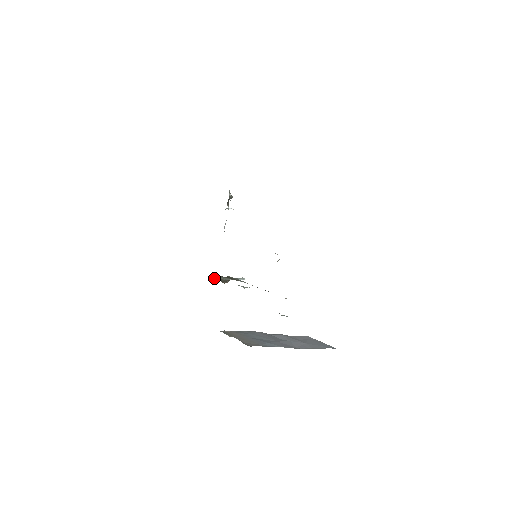
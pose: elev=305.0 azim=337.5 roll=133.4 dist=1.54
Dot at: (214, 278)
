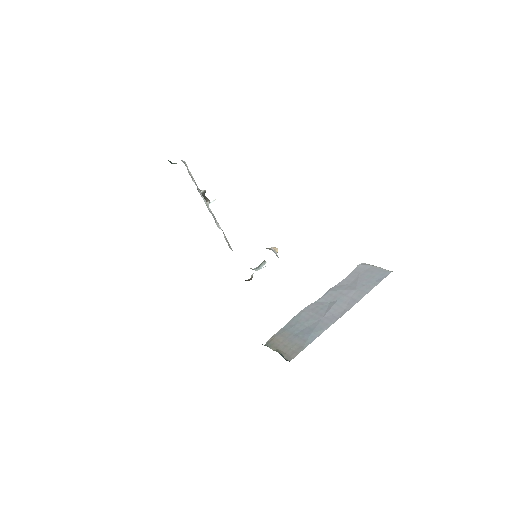
Dot at: occluded
